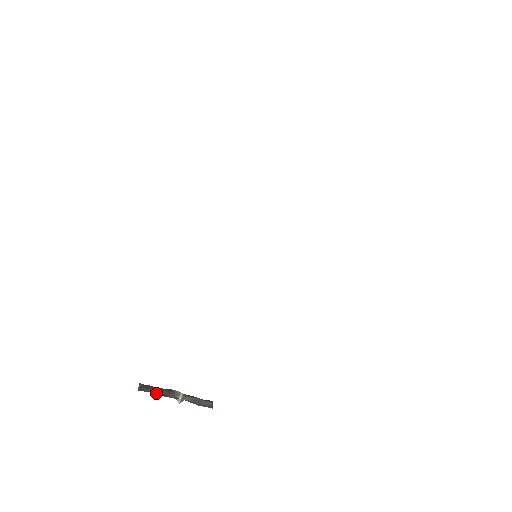
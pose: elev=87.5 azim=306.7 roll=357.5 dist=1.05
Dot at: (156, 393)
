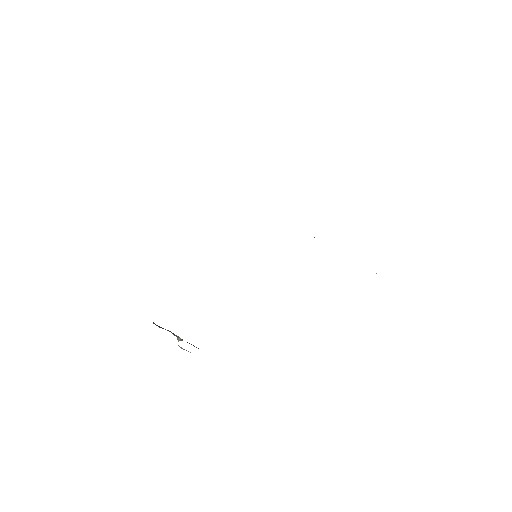
Dot at: occluded
